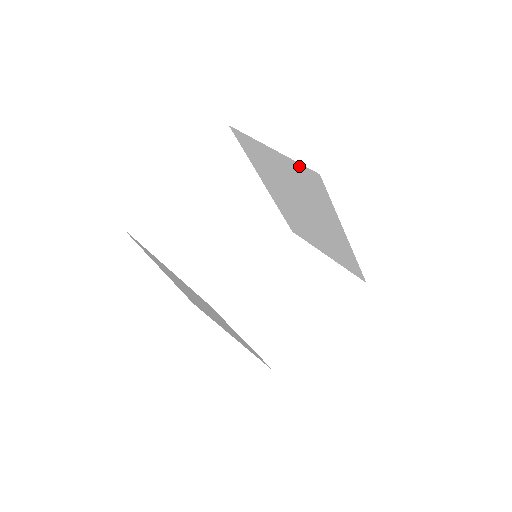
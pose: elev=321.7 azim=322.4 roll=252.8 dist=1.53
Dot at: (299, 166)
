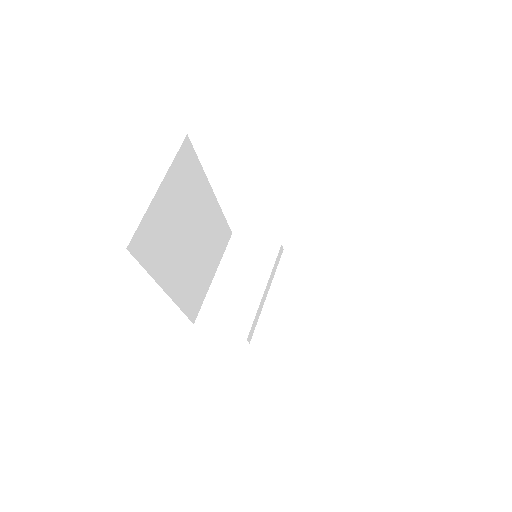
Dot at: occluded
